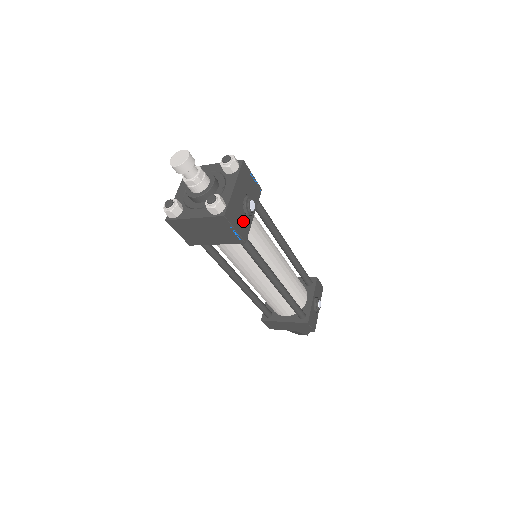
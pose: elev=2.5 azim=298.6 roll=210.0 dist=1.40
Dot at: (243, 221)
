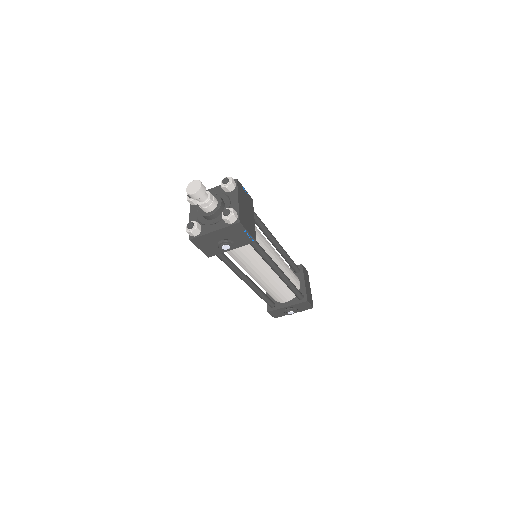
Dot at: (213, 248)
